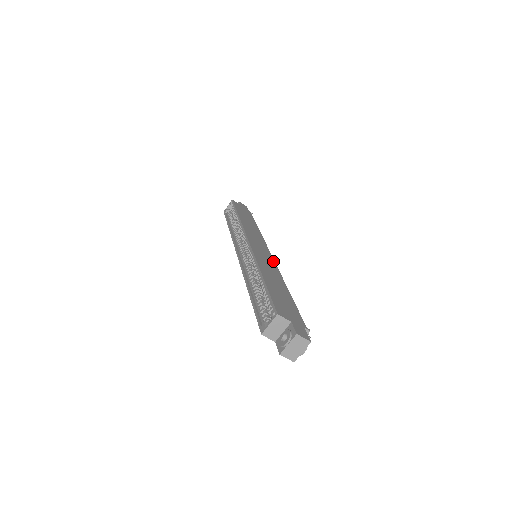
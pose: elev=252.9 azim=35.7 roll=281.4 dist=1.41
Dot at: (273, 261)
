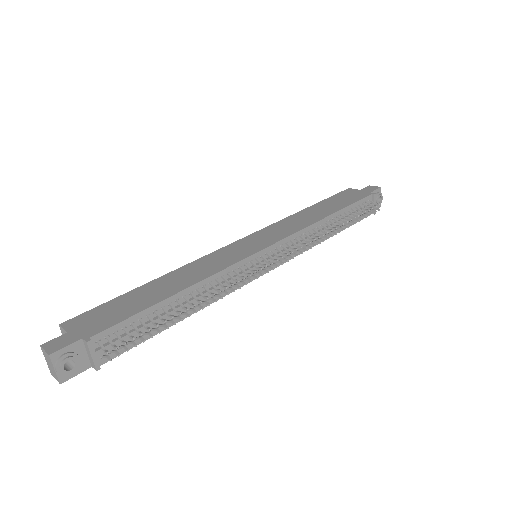
Dot at: (243, 257)
